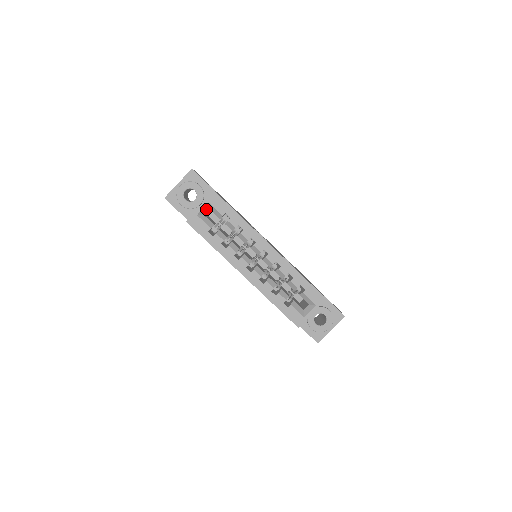
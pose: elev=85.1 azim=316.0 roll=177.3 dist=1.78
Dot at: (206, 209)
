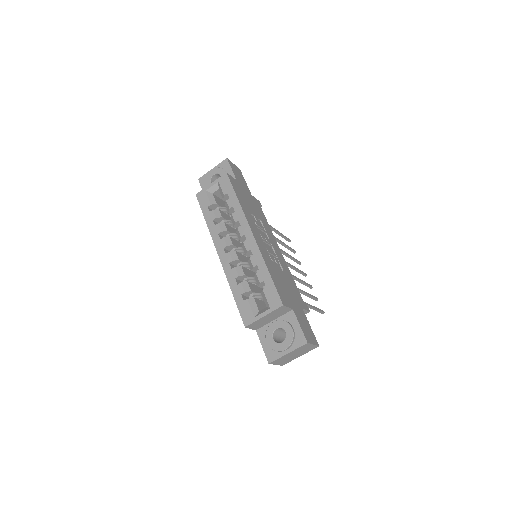
Dot at: (216, 188)
